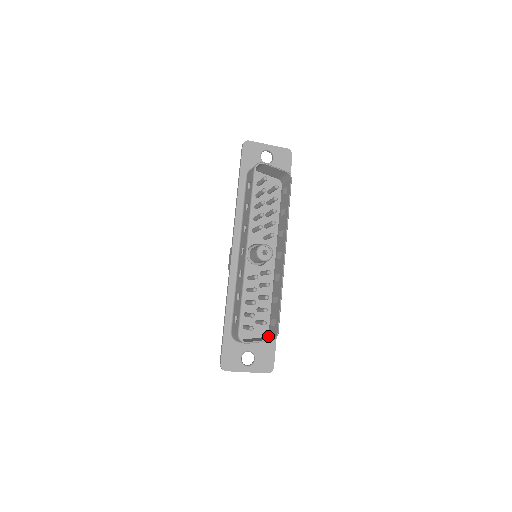
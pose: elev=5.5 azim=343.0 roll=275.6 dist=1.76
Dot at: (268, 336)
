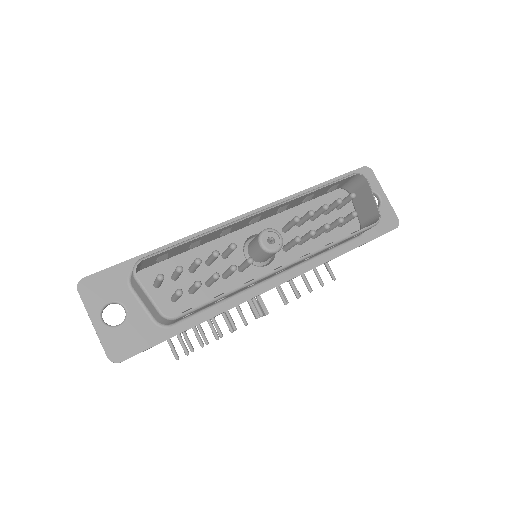
Dot at: occluded
